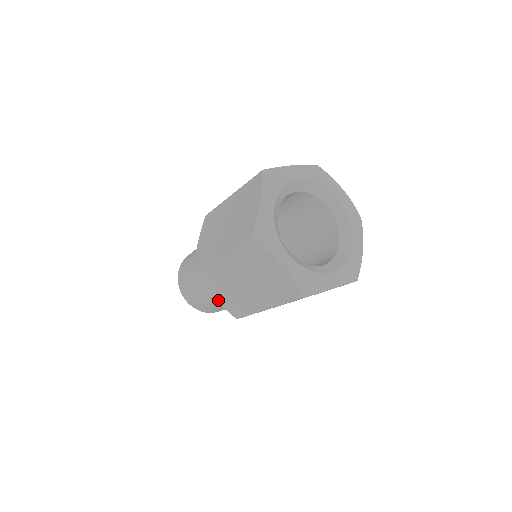
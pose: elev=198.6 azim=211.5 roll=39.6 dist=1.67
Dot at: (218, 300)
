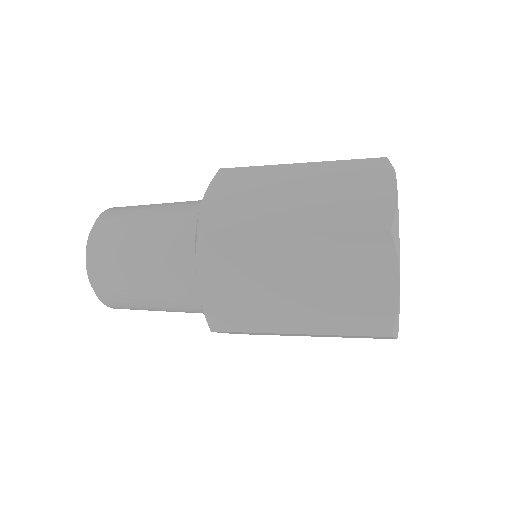
Dot at: (204, 292)
